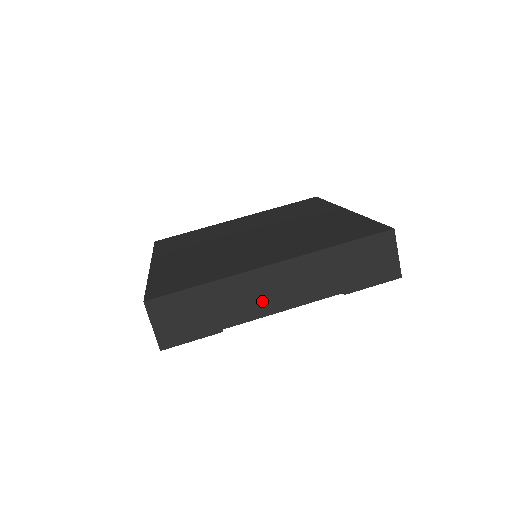
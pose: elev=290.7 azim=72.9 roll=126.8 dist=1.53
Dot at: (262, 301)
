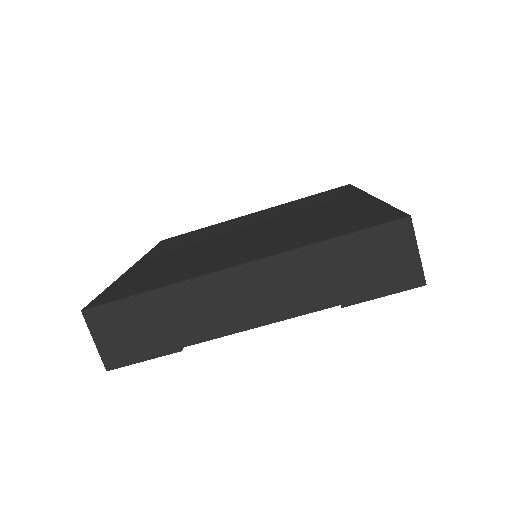
Dot at: (228, 313)
